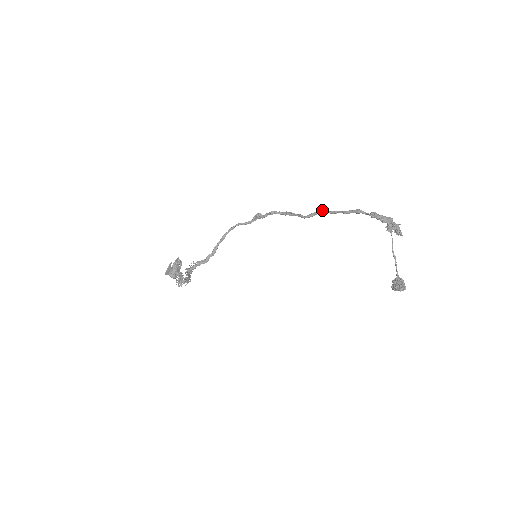
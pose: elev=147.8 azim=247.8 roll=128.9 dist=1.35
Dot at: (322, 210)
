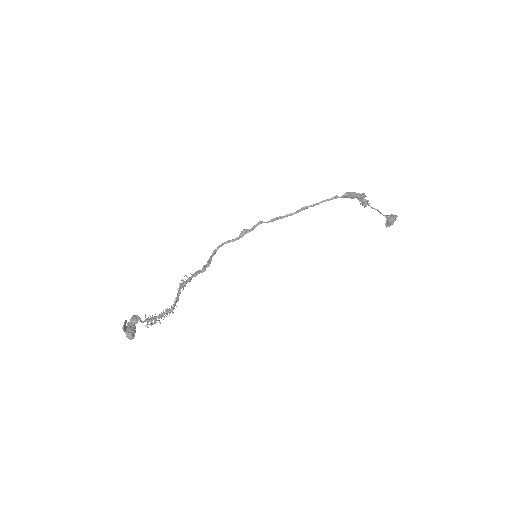
Dot at: (306, 206)
